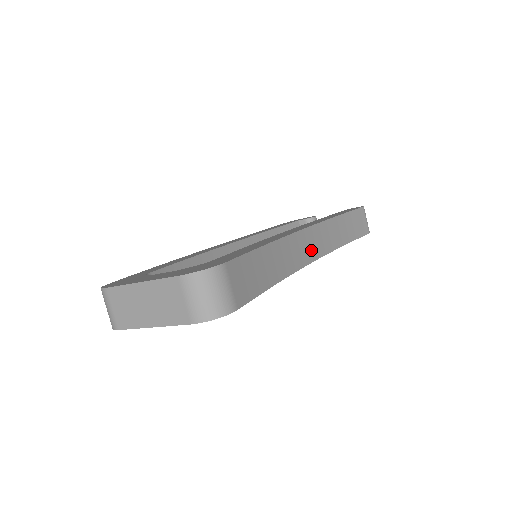
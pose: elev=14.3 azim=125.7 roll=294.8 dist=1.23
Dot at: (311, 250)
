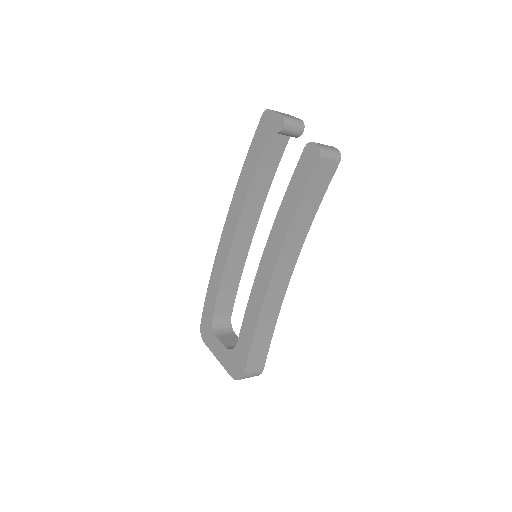
Dot at: (287, 268)
